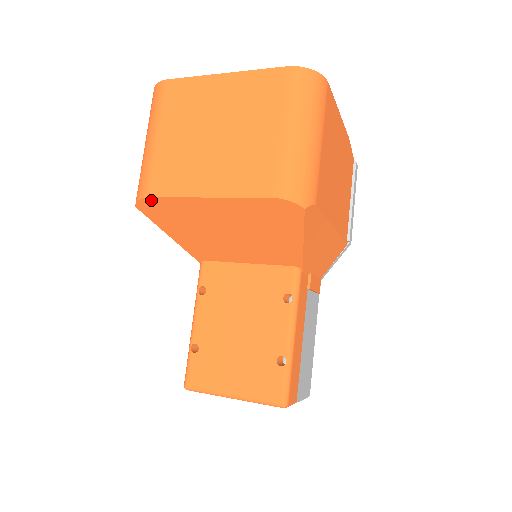
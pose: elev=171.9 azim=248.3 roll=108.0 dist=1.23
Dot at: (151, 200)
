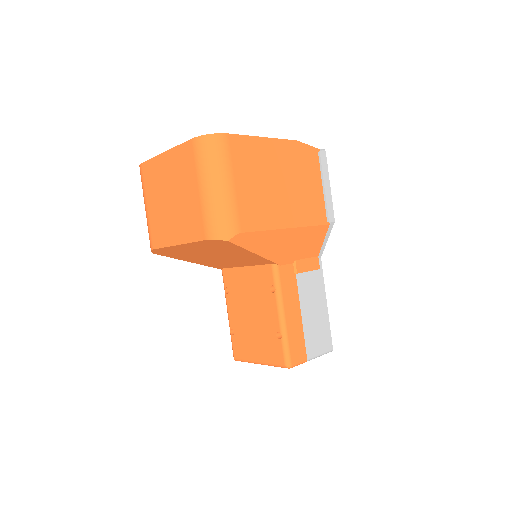
Dot at: (156, 250)
